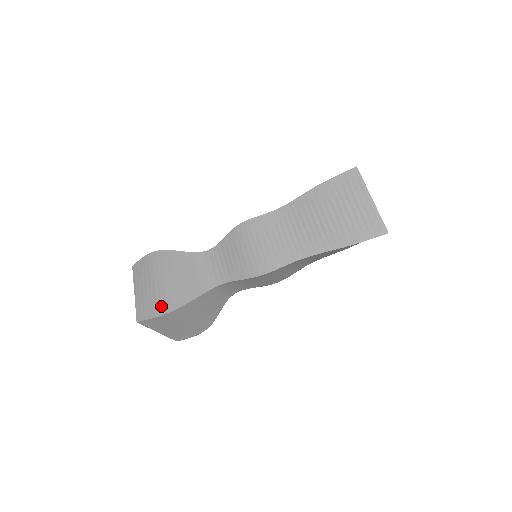
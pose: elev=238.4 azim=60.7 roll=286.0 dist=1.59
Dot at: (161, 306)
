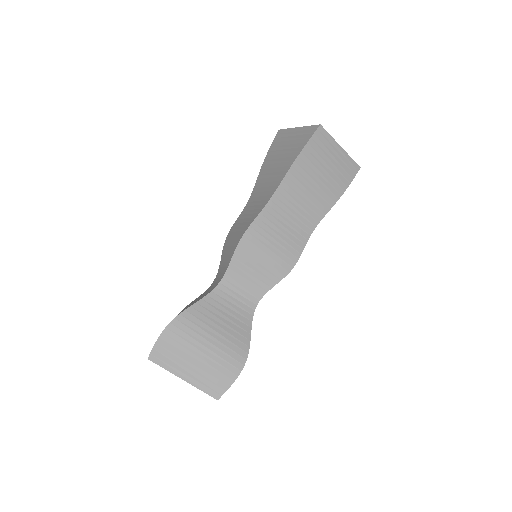
Dot at: occluded
